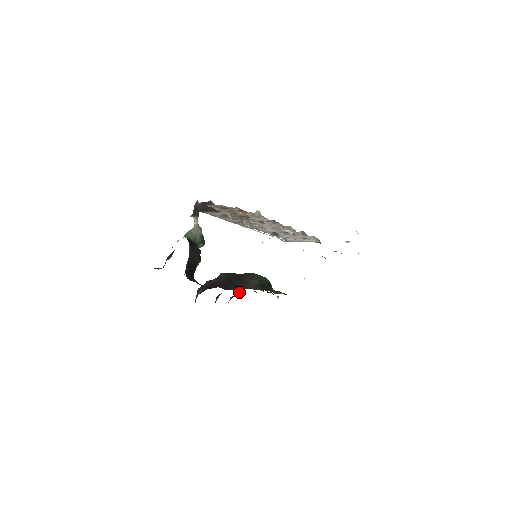
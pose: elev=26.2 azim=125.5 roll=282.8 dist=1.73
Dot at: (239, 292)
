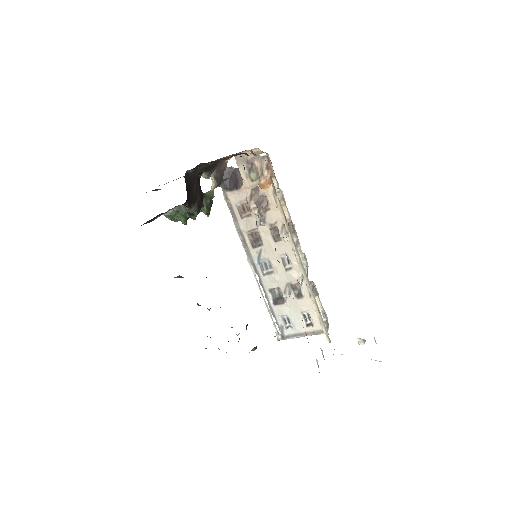
Dot at: occluded
